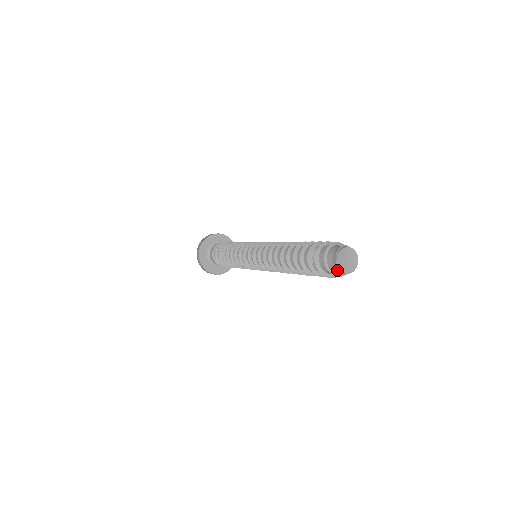
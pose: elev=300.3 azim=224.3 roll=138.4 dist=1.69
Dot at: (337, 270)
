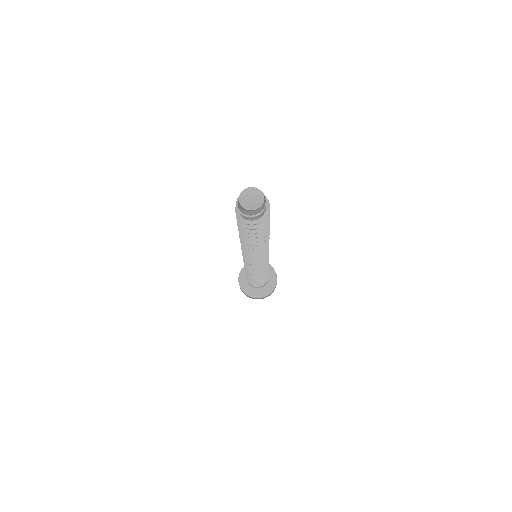
Dot at: (239, 202)
